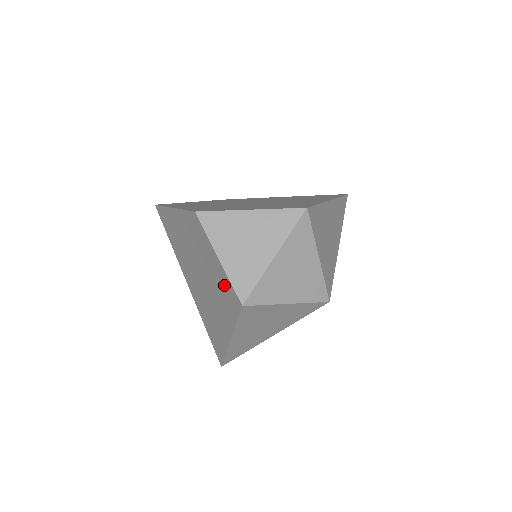
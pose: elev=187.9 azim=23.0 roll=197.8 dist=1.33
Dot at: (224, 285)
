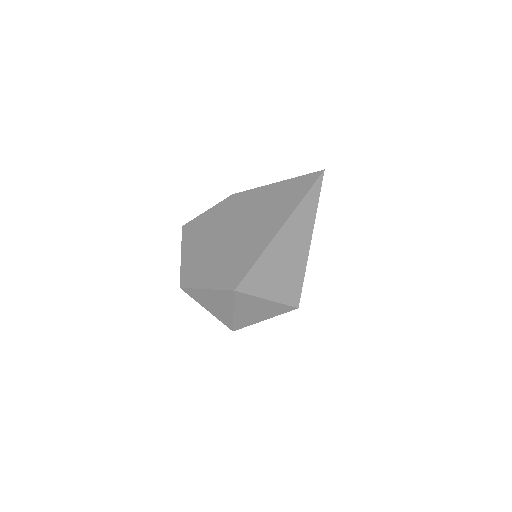
Dot at: occluded
